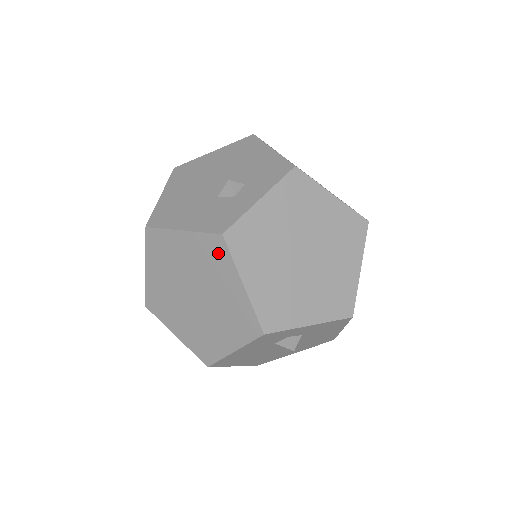
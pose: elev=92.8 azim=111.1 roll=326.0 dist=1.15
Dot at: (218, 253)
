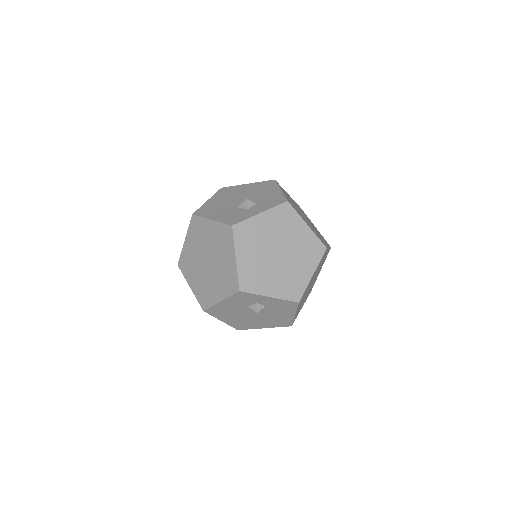
Dot at: (227, 236)
